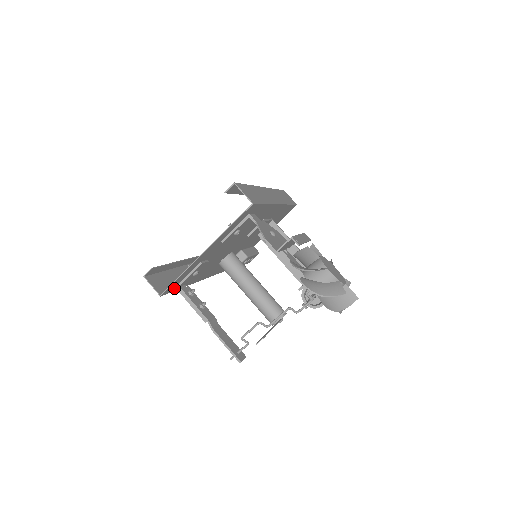
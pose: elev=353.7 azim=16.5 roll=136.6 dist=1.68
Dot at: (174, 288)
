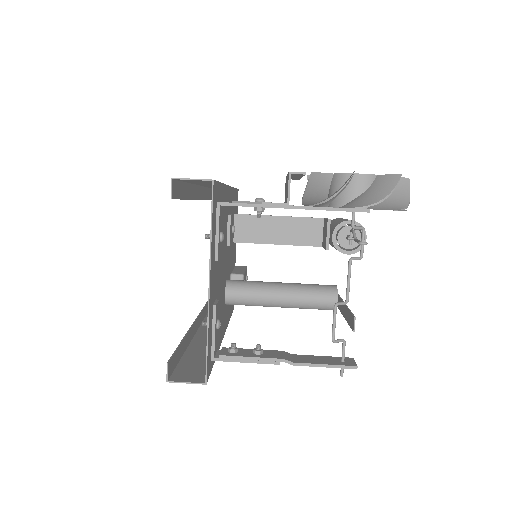
Dot at: (210, 363)
